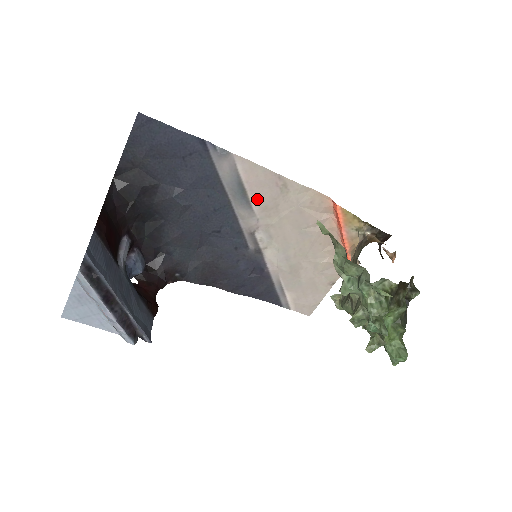
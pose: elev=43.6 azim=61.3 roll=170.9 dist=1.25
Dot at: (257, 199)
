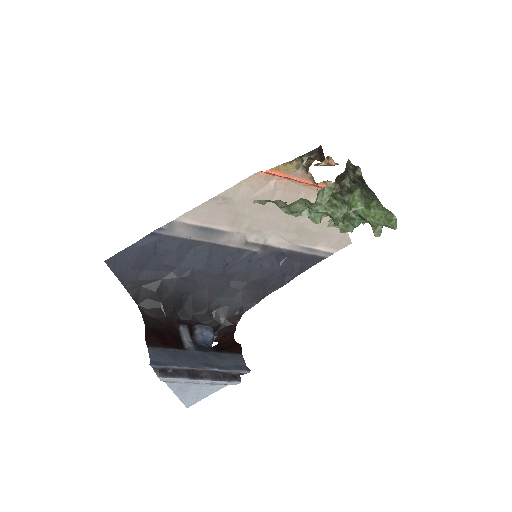
Dot at: (221, 224)
